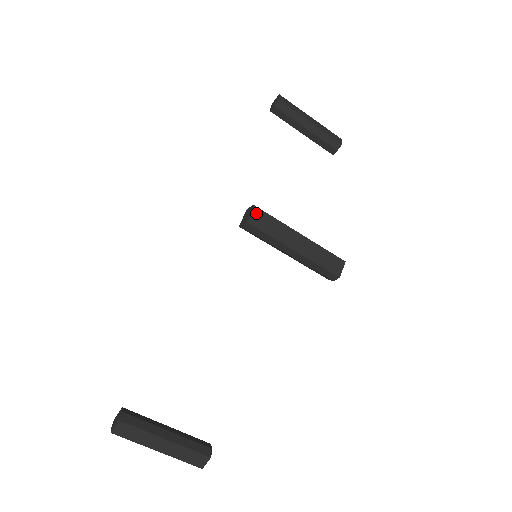
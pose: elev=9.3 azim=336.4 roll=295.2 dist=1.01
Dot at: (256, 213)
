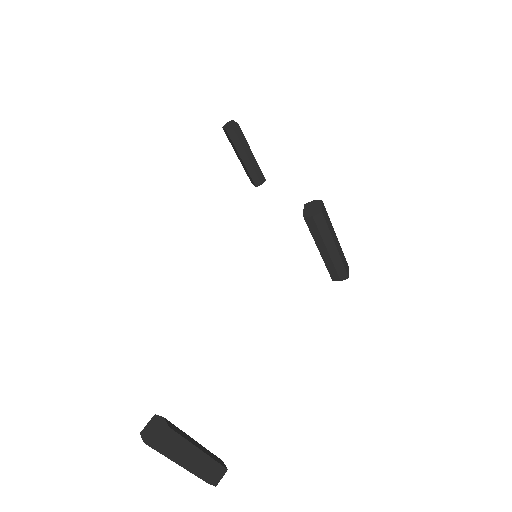
Dot at: (323, 207)
